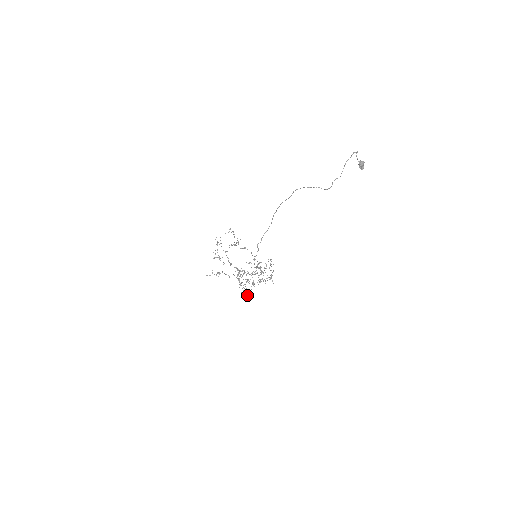
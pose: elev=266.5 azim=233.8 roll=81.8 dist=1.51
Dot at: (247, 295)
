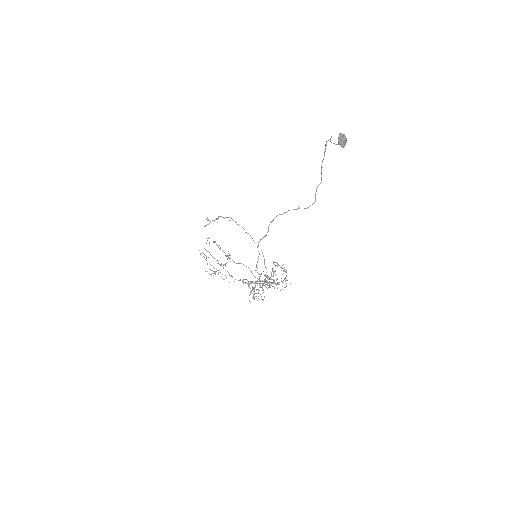
Dot at: (264, 264)
